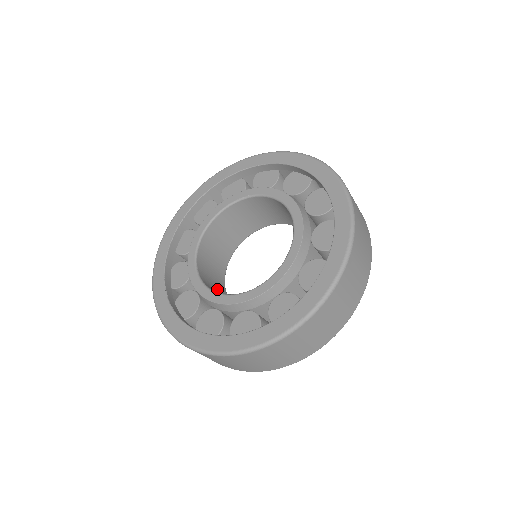
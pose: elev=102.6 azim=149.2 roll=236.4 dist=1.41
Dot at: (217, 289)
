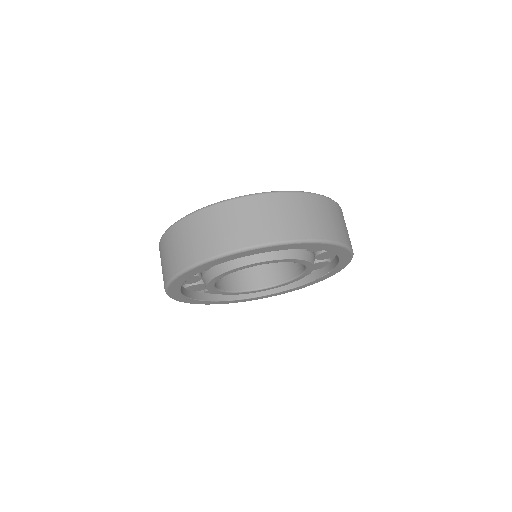
Dot at: occluded
